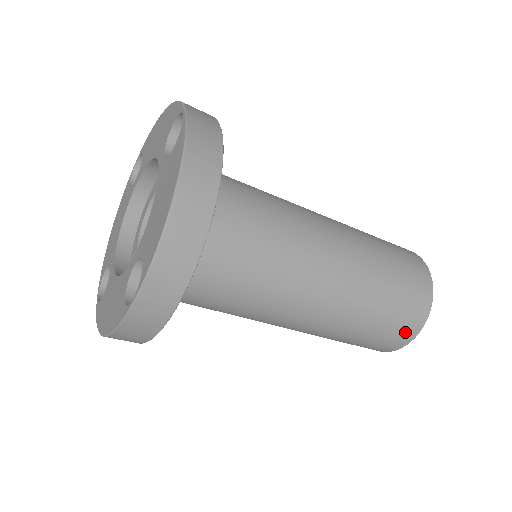
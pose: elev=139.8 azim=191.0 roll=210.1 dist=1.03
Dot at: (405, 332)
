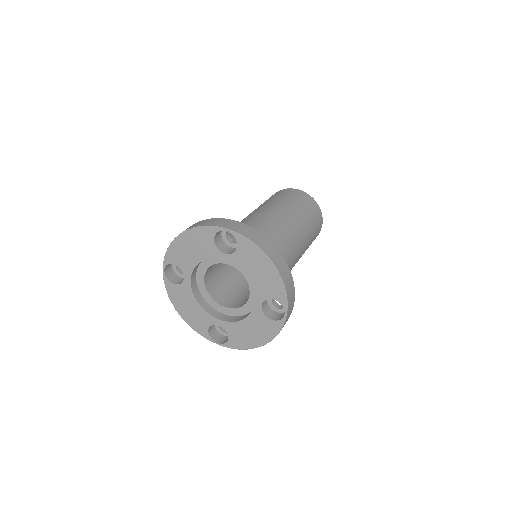
Dot at: (320, 226)
